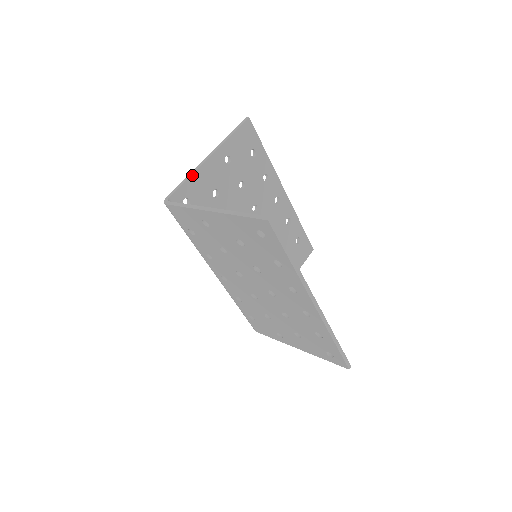
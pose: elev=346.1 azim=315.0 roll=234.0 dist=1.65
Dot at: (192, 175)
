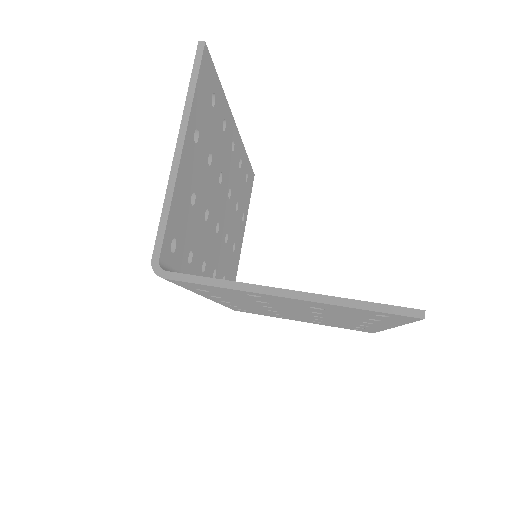
Dot at: (172, 199)
